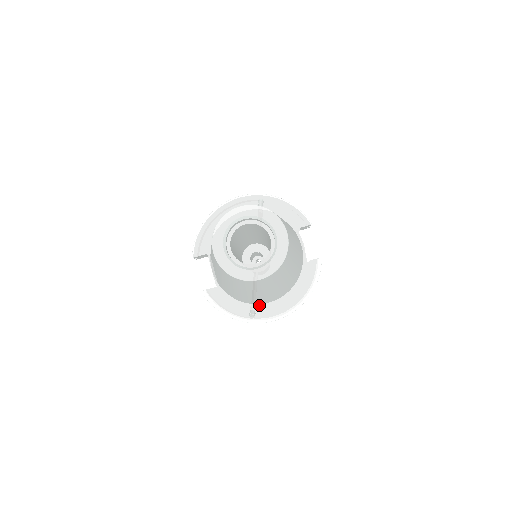
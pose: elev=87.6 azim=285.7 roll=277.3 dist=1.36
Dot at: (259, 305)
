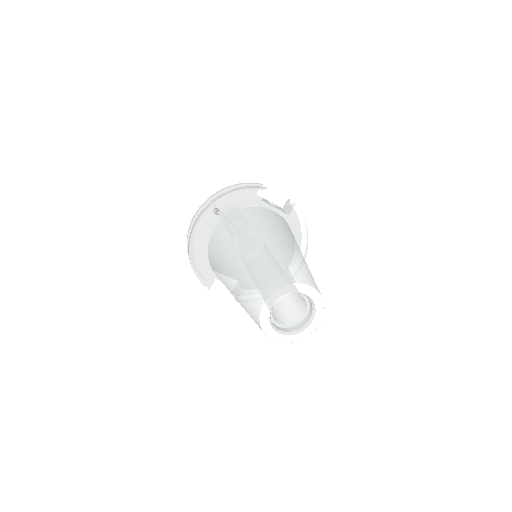
Dot at: occluded
